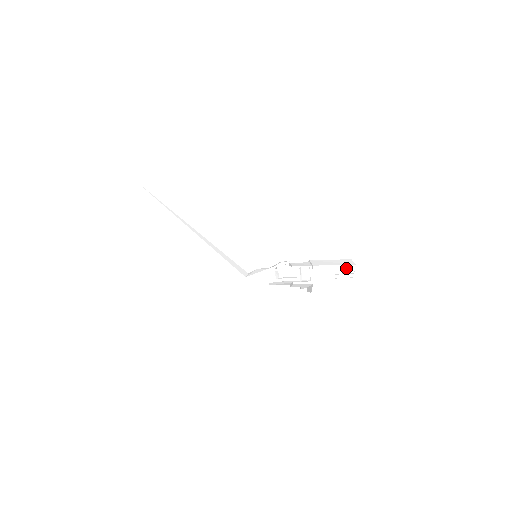
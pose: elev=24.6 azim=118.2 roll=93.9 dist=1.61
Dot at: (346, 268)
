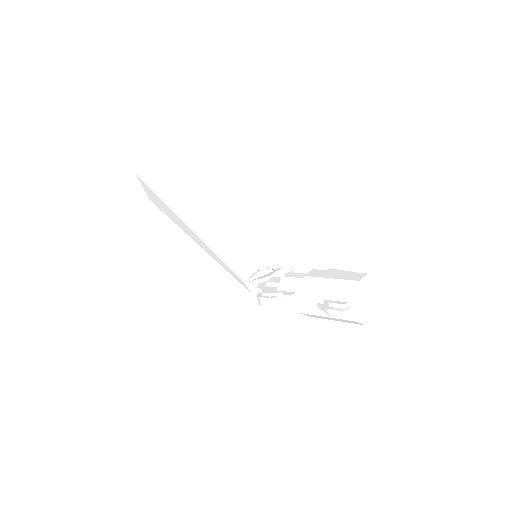
Dot at: (336, 305)
